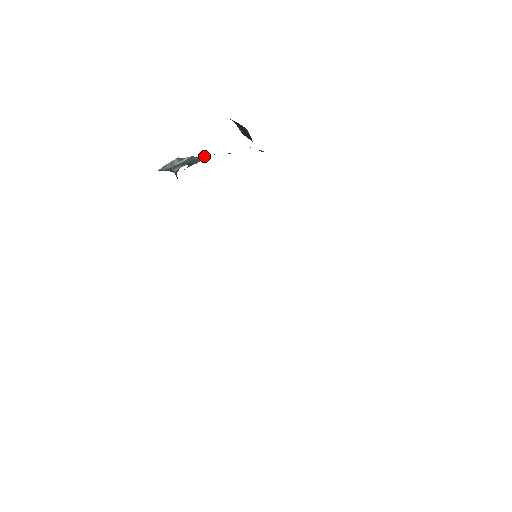
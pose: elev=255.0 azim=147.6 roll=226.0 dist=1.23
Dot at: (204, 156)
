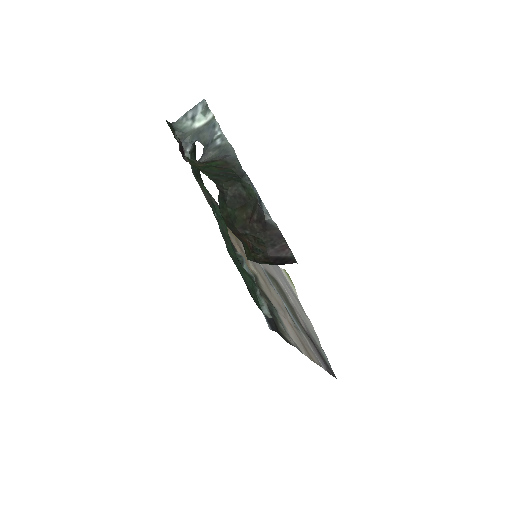
Dot at: (225, 138)
